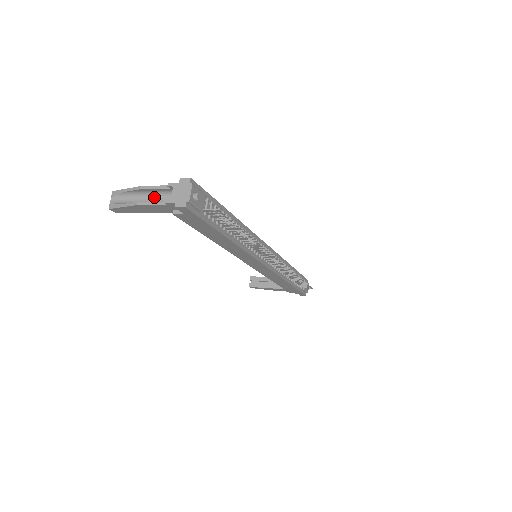
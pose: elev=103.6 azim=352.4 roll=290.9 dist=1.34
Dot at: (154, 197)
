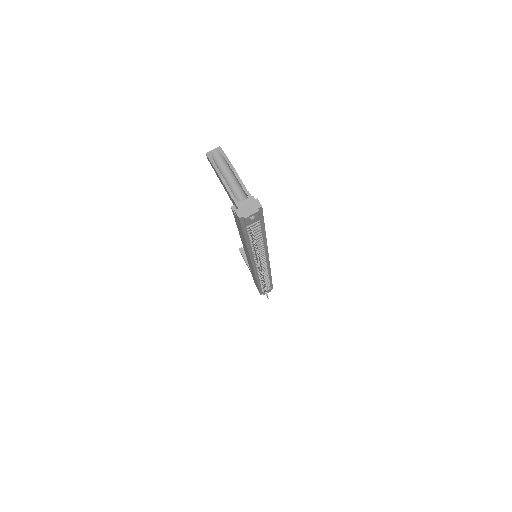
Dot at: (235, 183)
